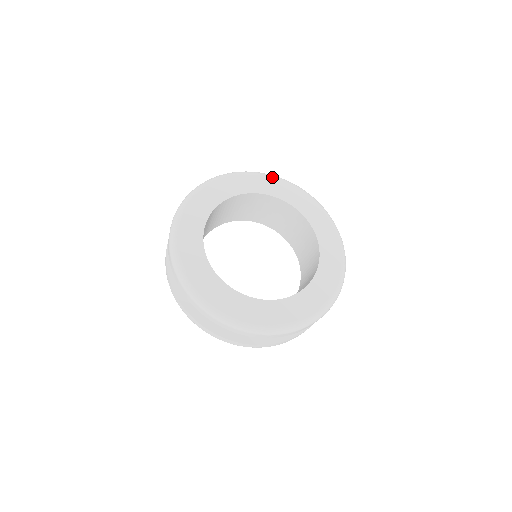
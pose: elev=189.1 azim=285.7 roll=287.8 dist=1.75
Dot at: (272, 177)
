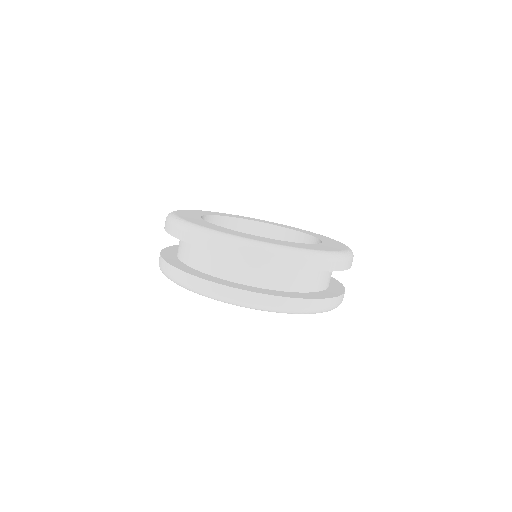
Dot at: (209, 211)
